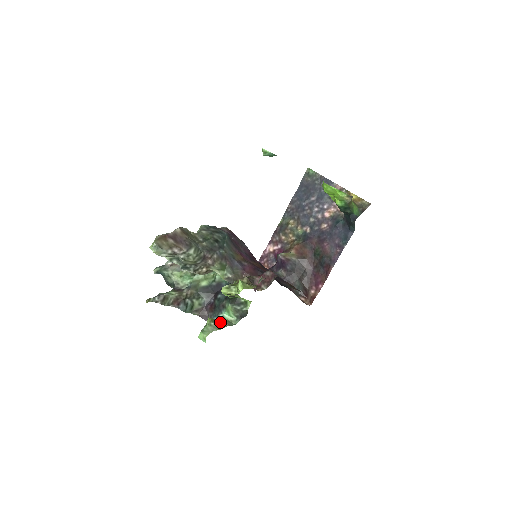
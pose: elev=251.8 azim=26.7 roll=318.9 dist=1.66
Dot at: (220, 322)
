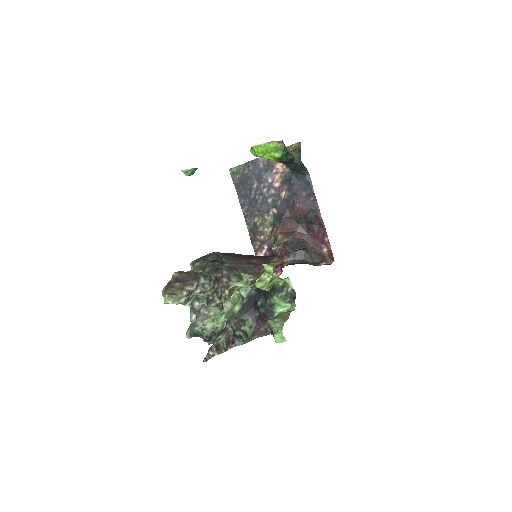
Dot at: (281, 315)
